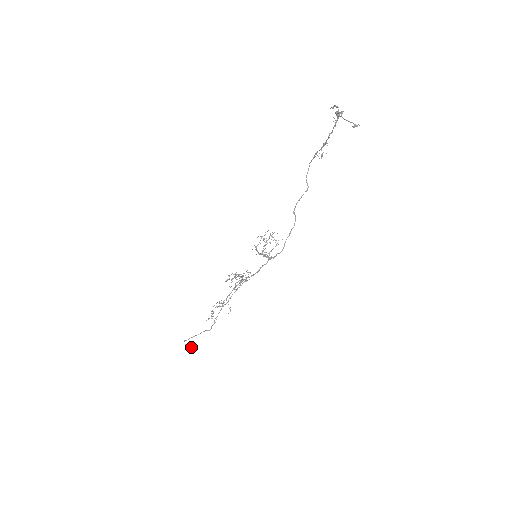
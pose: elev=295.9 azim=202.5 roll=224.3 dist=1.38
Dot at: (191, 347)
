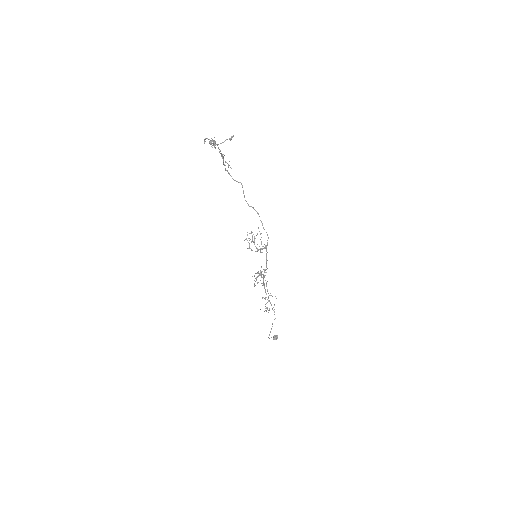
Dot at: (276, 336)
